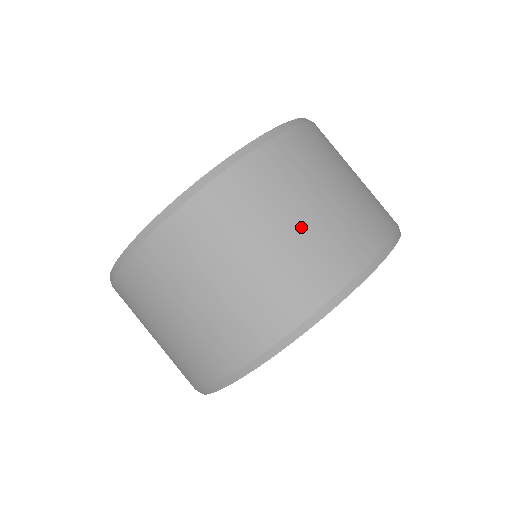
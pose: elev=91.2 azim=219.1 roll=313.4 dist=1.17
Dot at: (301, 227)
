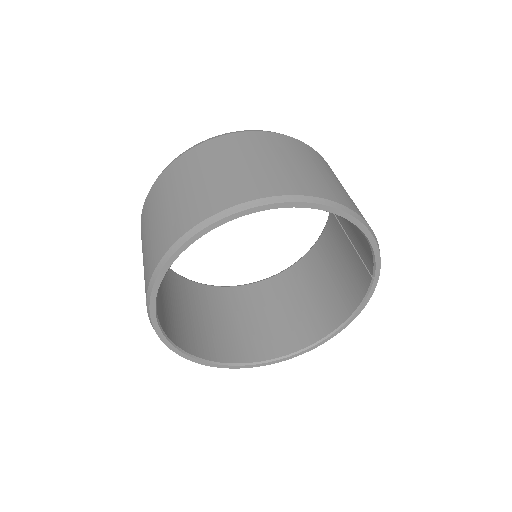
Dot at: occluded
